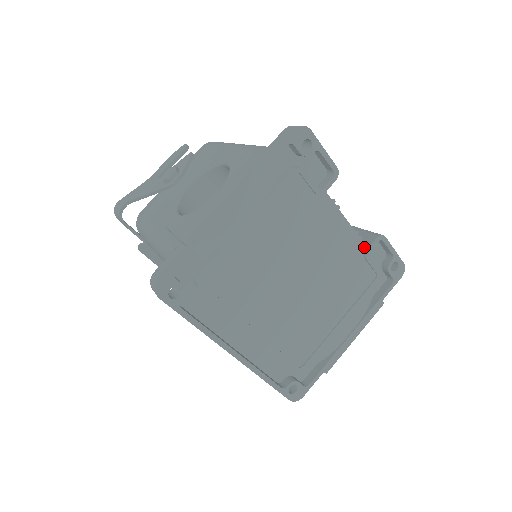
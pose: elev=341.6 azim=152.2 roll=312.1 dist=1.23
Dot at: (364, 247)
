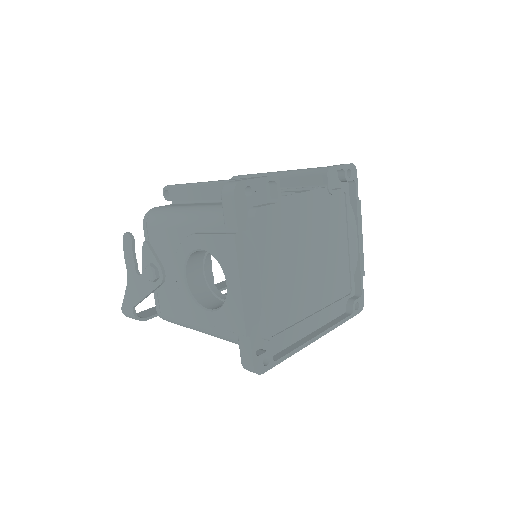
Dot at: (325, 190)
